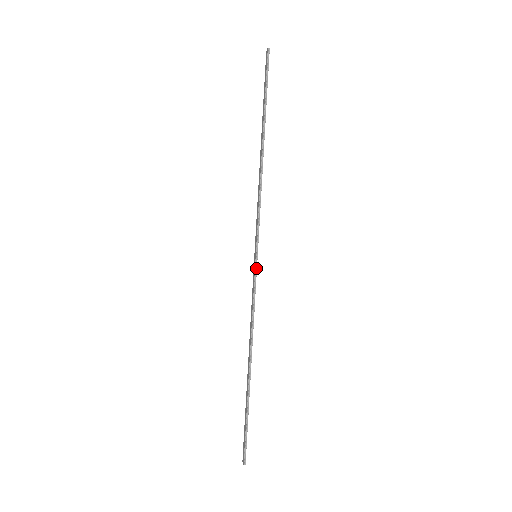
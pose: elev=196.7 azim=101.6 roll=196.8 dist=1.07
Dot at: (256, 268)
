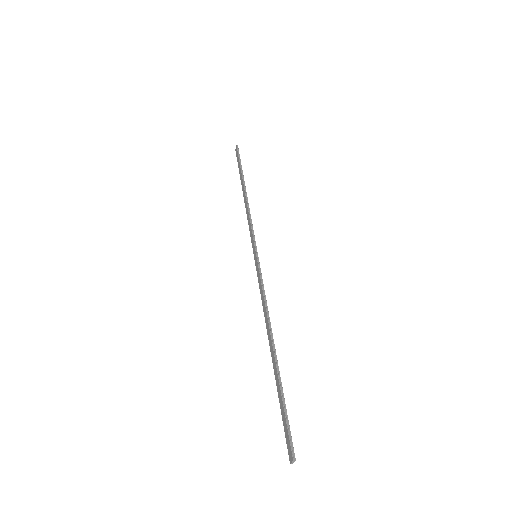
Dot at: (258, 262)
